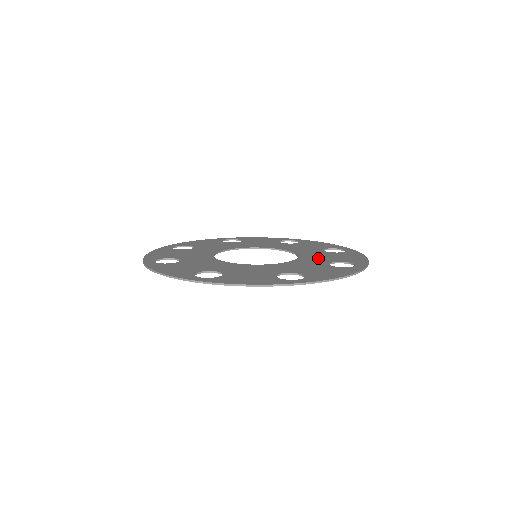
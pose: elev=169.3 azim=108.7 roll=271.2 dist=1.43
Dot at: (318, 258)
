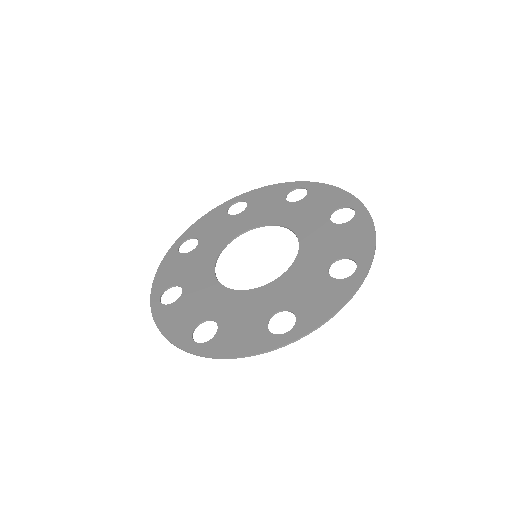
Dot at: (309, 219)
